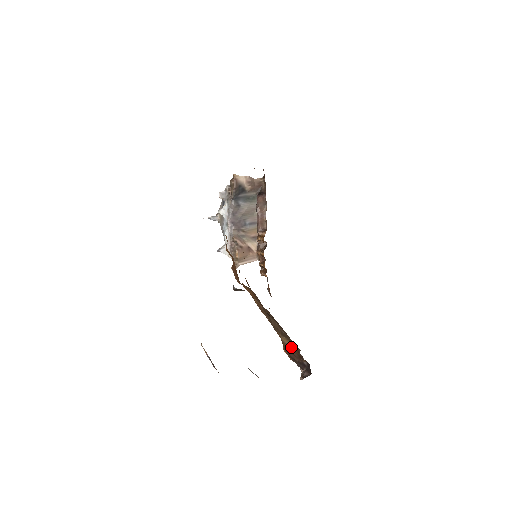
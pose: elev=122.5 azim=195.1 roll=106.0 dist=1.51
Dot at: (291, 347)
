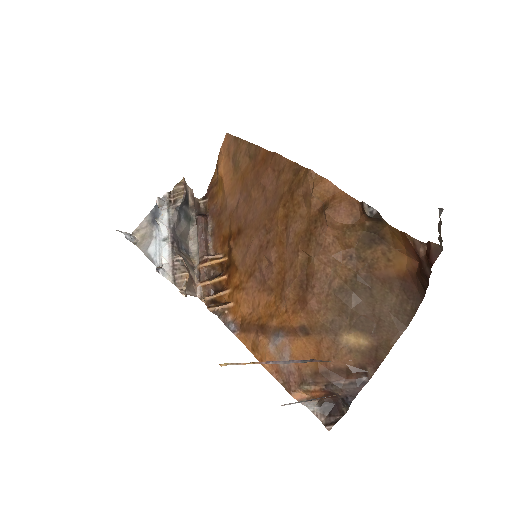
Dot at: (354, 352)
